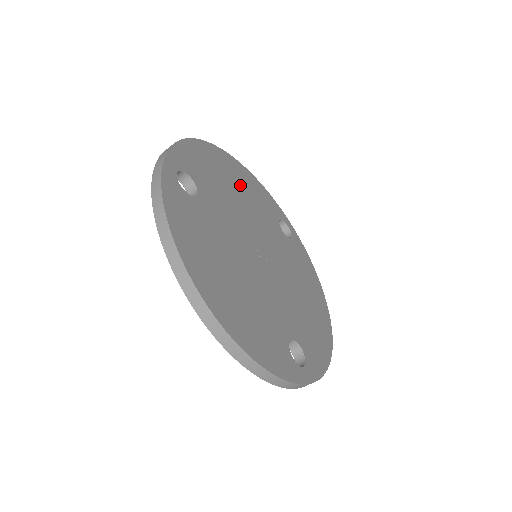
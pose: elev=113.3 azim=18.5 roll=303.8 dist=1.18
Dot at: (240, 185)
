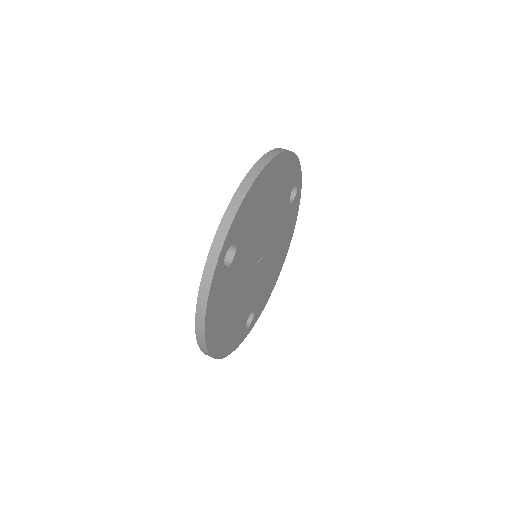
Dot at: (275, 189)
